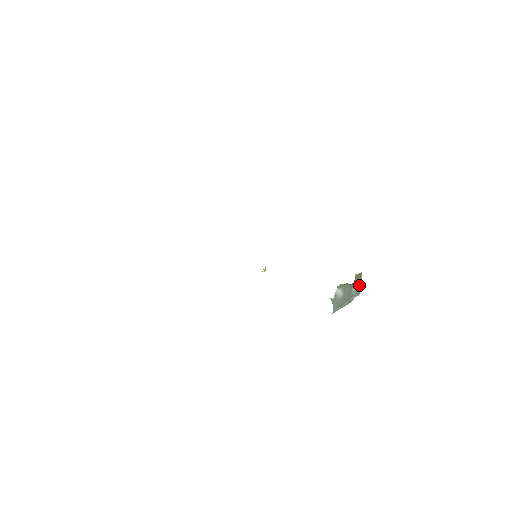
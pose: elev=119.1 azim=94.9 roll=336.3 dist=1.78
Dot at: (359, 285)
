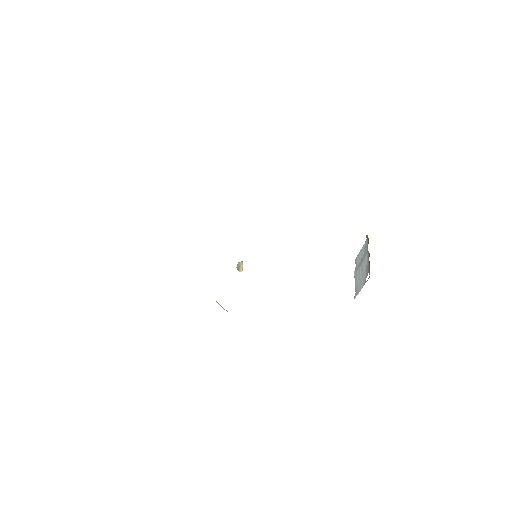
Dot at: (362, 251)
